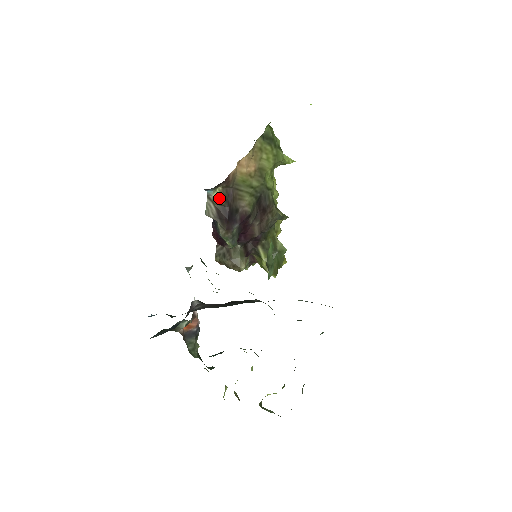
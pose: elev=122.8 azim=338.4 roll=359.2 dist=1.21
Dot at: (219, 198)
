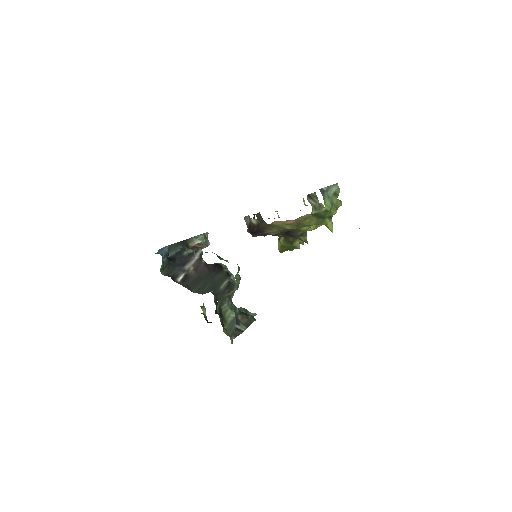
Dot at: (254, 222)
